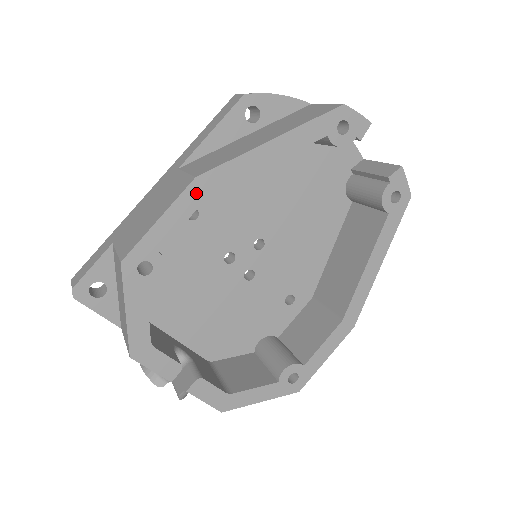
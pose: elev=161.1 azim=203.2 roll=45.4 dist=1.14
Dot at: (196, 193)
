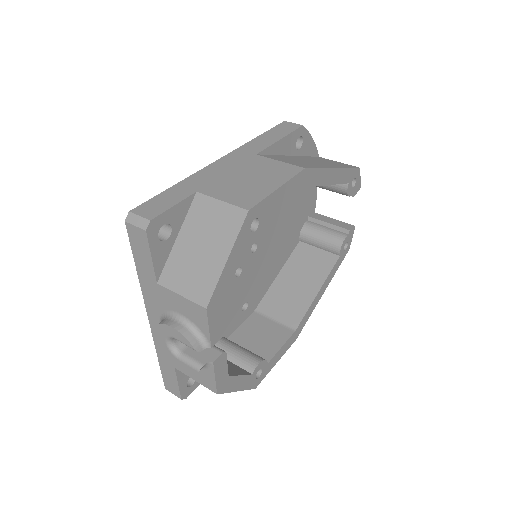
Dot at: (300, 180)
